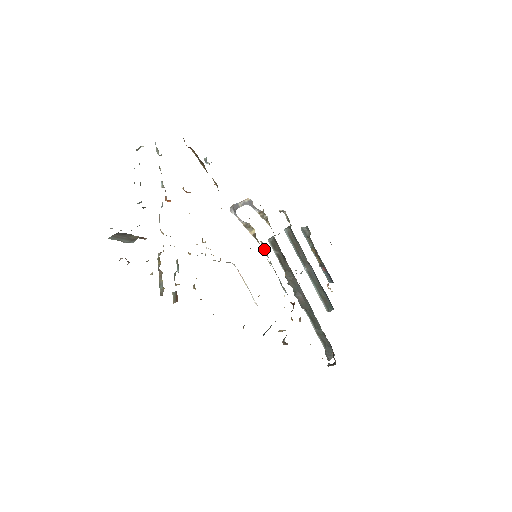
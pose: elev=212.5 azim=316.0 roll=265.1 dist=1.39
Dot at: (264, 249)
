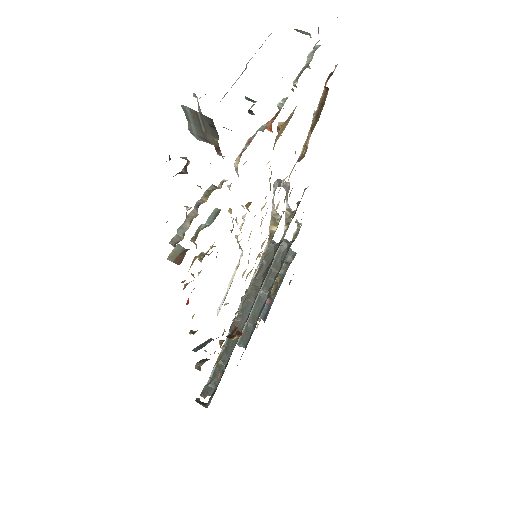
Dot at: occluded
